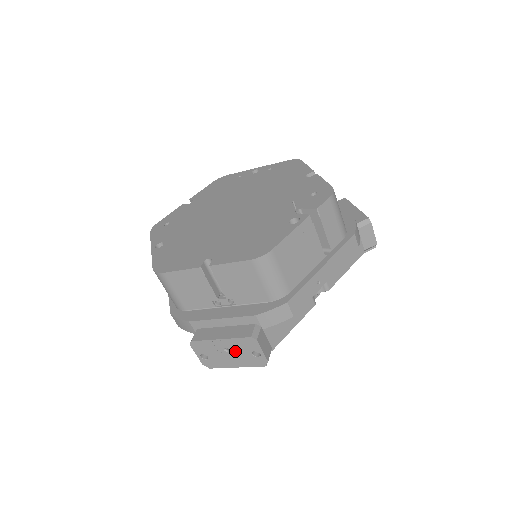
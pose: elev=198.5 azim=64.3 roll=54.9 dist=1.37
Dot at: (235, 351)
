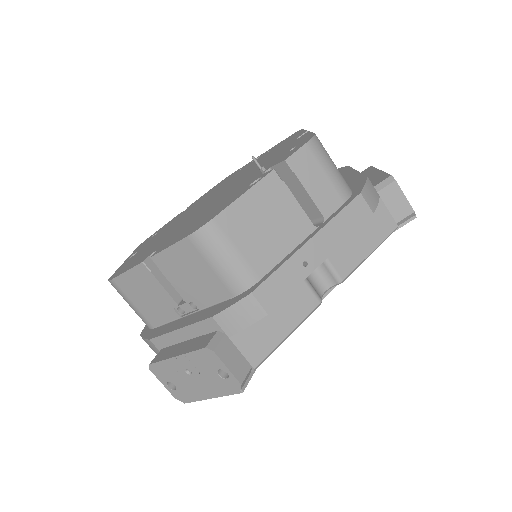
Dot at: (198, 373)
